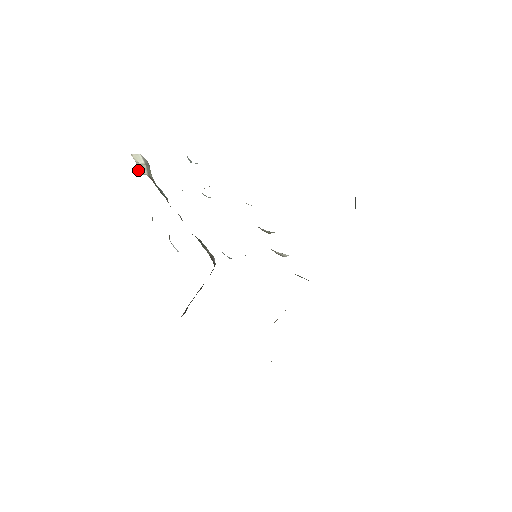
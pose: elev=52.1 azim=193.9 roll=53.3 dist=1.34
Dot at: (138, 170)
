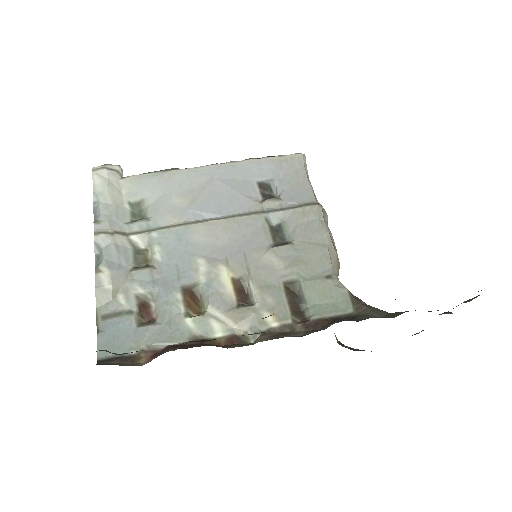
Dot at: occluded
